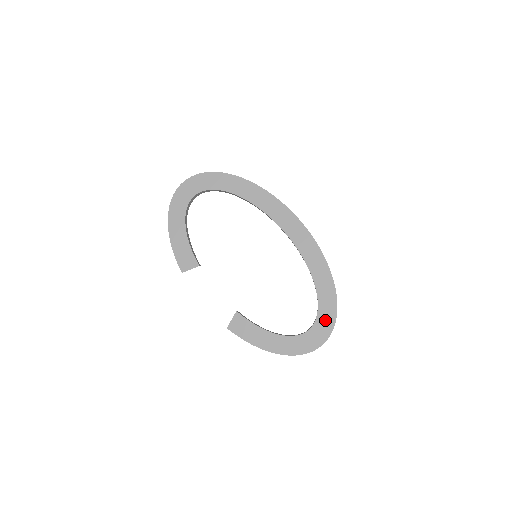
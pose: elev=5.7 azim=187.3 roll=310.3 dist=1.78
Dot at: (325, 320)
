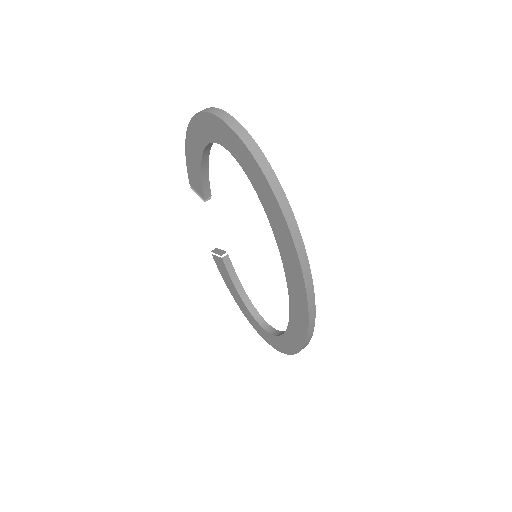
Dot at: (279, 344)
